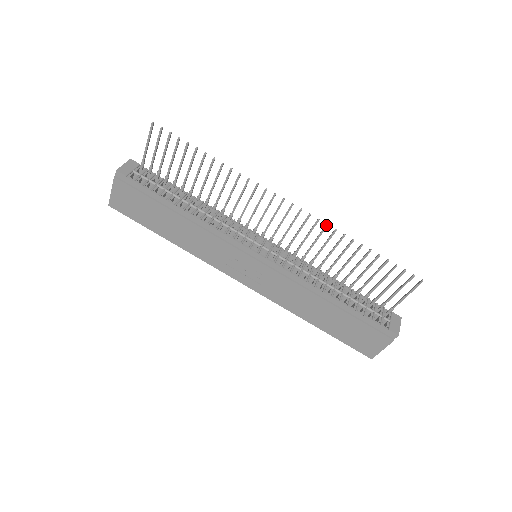
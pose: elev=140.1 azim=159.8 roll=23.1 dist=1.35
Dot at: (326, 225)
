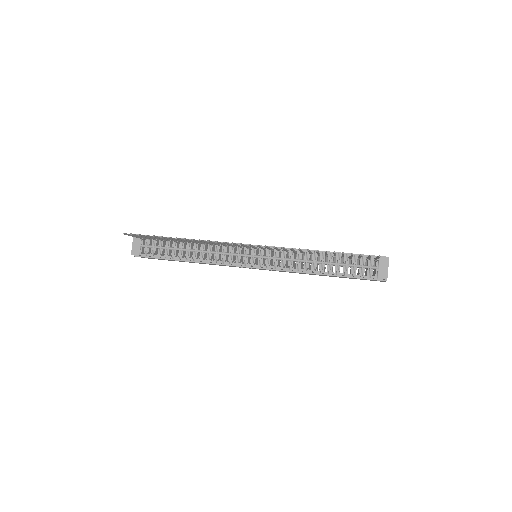
Dot at: (281, 248)
